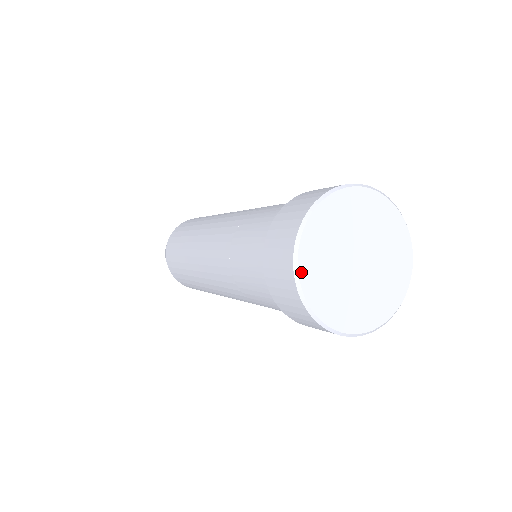
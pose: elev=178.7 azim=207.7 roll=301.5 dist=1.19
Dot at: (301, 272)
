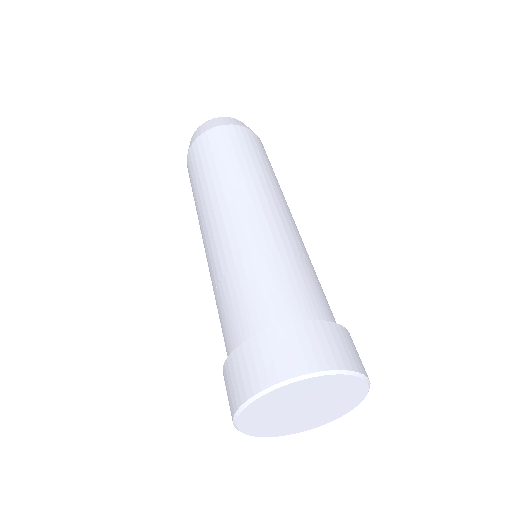
Dot at: (259, 436)
